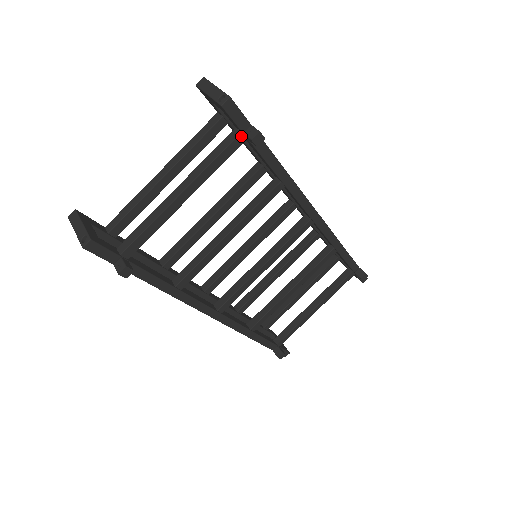
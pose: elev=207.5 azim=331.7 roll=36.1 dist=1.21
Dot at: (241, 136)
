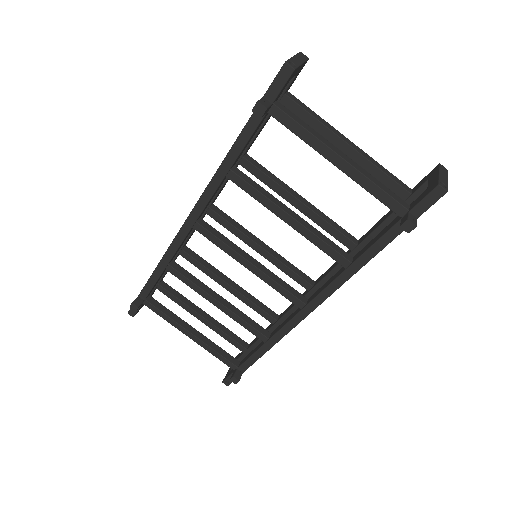
Dot at: (405, 211)
